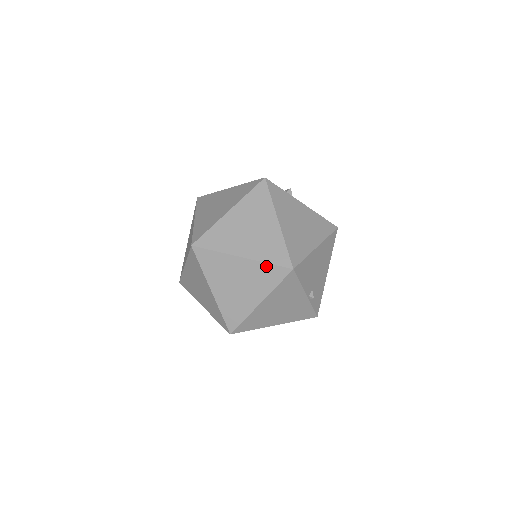
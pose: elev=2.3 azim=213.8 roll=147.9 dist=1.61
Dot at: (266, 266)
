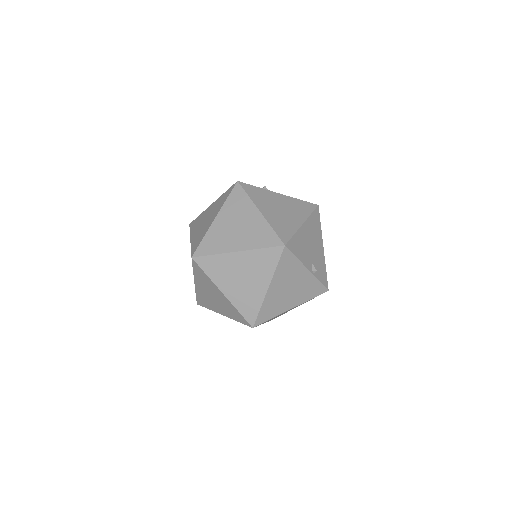
Dot at: (261, 252)
